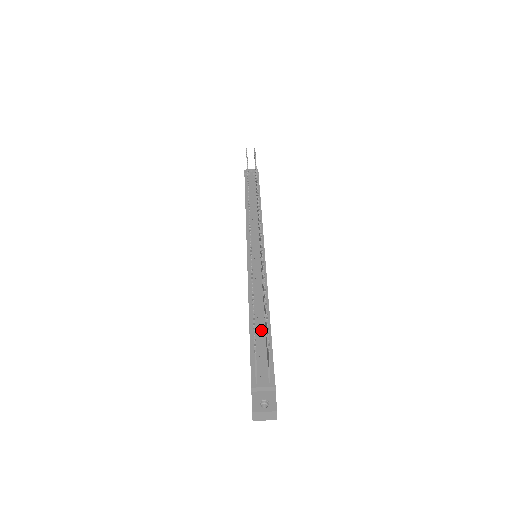
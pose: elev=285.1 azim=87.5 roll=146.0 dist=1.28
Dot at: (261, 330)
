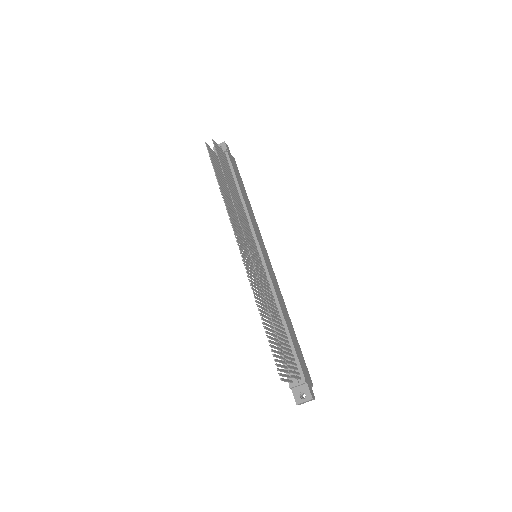
Dot at: occluded
